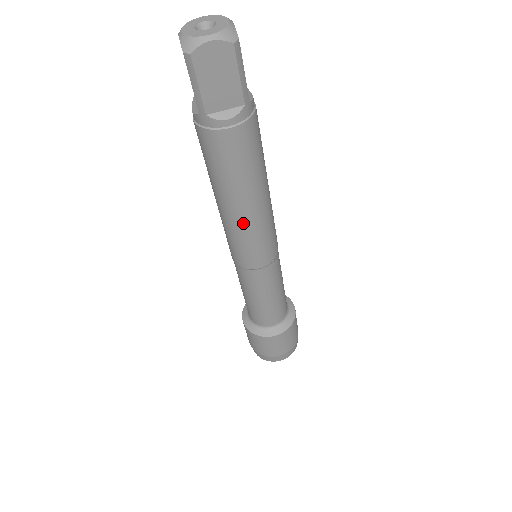
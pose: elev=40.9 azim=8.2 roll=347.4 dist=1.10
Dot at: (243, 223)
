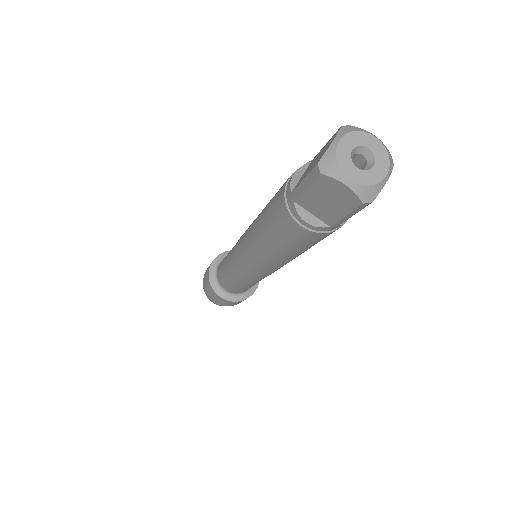
Dot at: occluded
